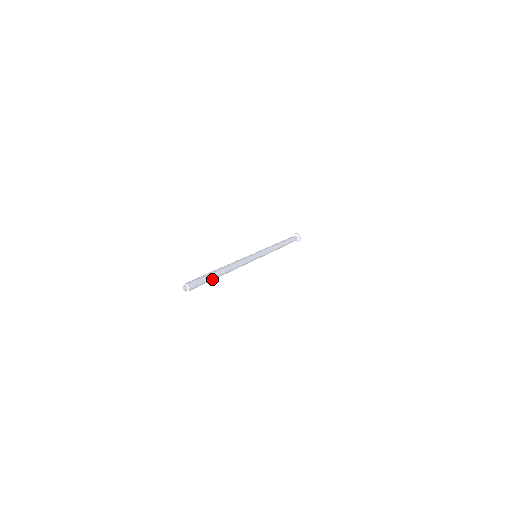
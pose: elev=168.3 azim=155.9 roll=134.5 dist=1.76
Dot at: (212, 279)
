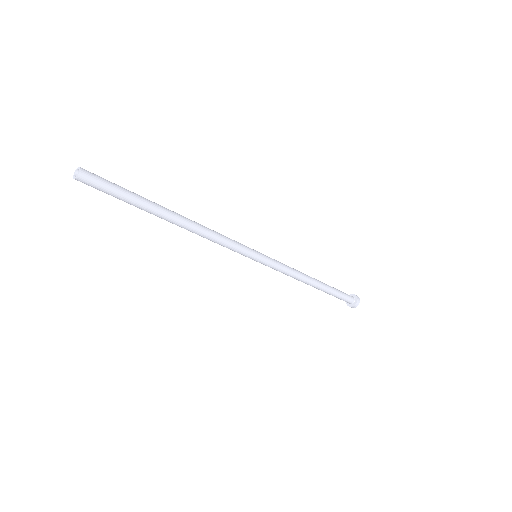
Dot at: (142, 198)
